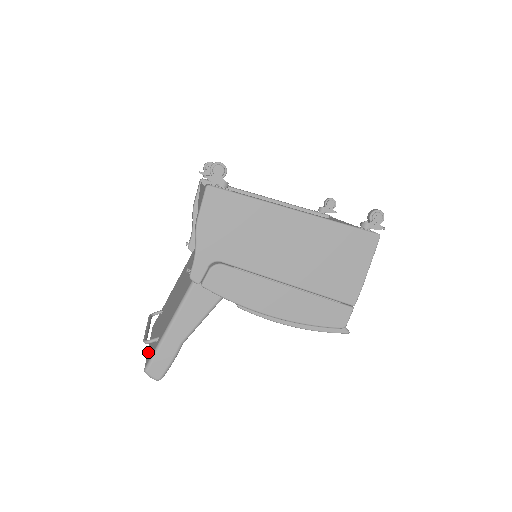
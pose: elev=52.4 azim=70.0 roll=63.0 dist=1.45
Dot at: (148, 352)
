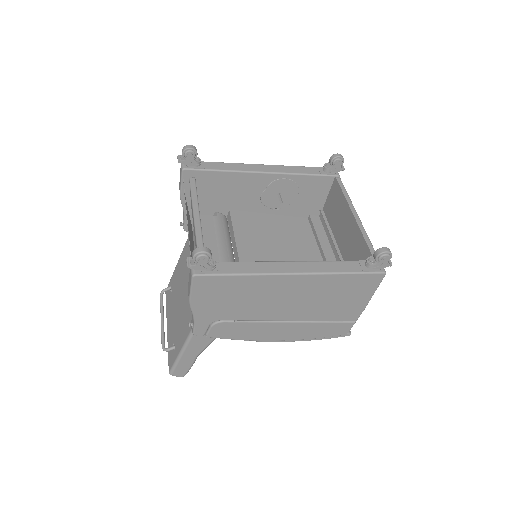
Dot at: (168, 346)
